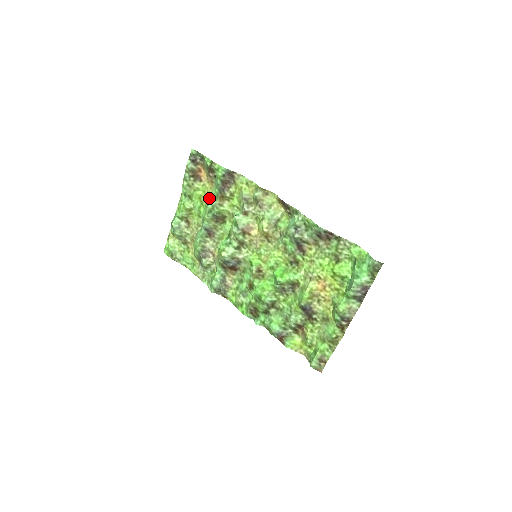
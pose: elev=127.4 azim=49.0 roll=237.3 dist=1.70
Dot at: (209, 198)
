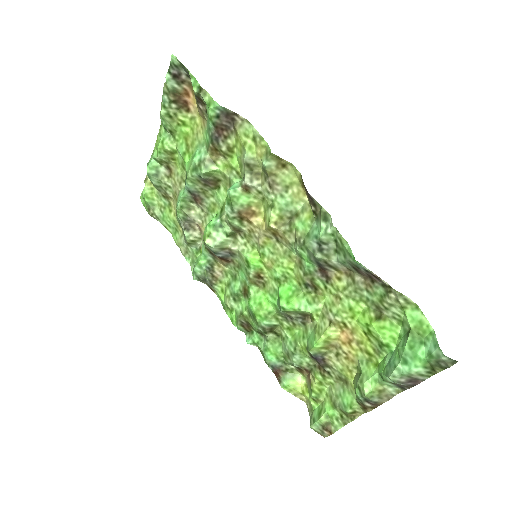
Dot at: (198, 143)
